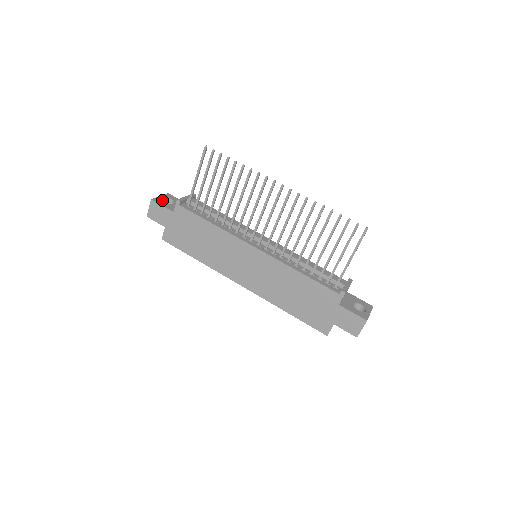
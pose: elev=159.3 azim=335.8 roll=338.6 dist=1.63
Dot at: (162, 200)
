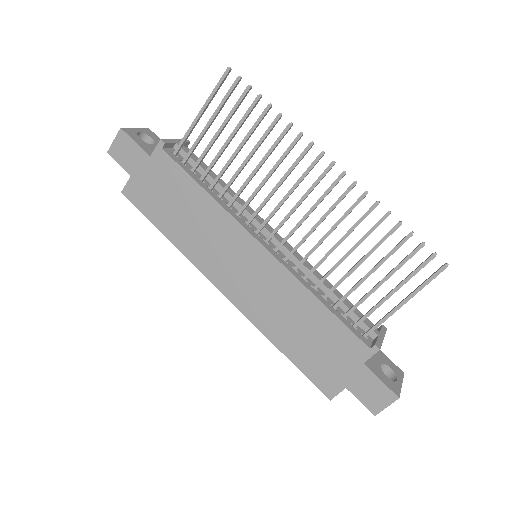
Dot at: occluded
